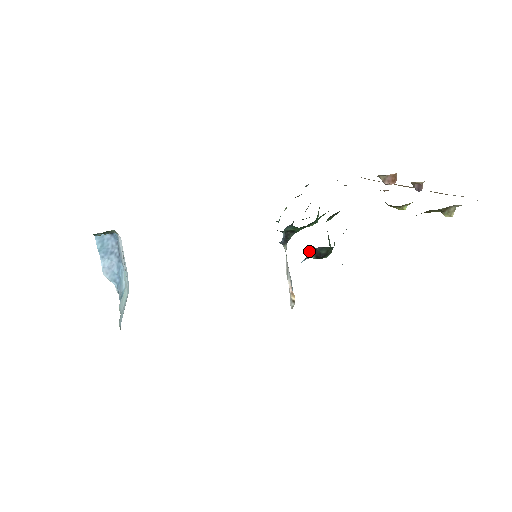
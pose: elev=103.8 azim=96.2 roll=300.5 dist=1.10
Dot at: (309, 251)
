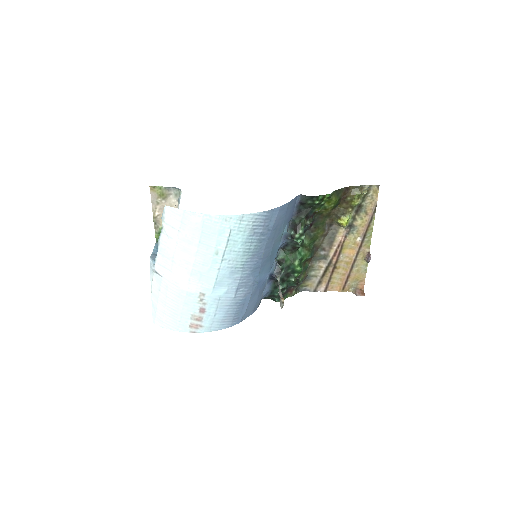
Dot at: (290, 229)
